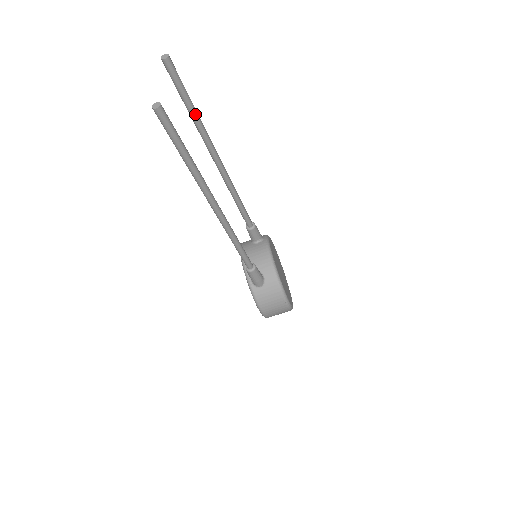
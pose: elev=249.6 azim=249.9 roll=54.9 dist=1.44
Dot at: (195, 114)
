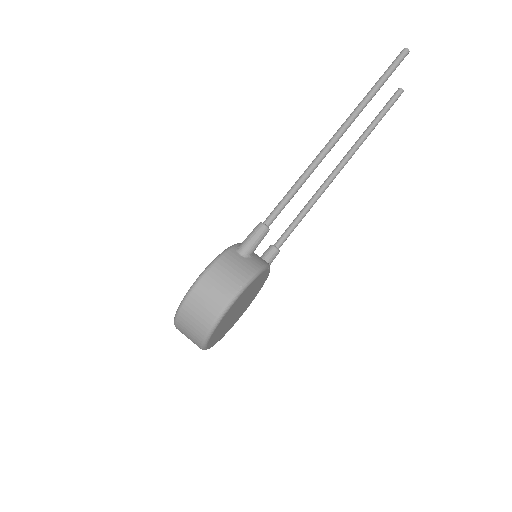
Dot at: (373, 126)
